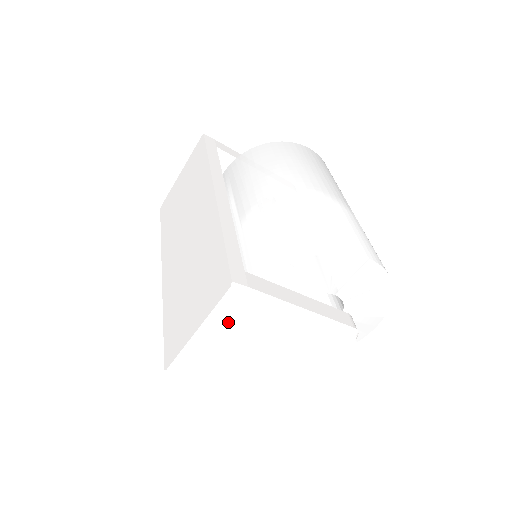
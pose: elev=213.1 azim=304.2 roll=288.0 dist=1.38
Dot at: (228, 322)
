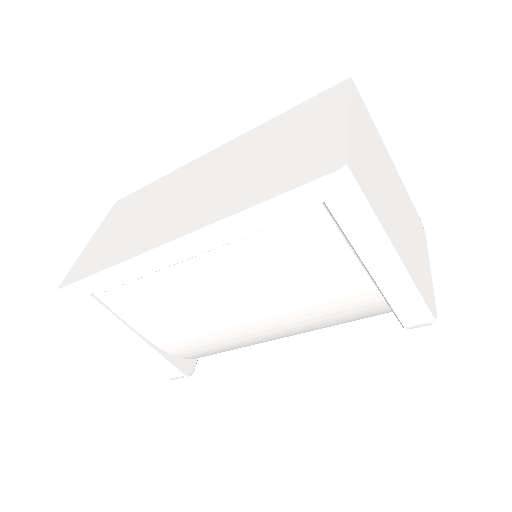
Dot at: (363, 125)
